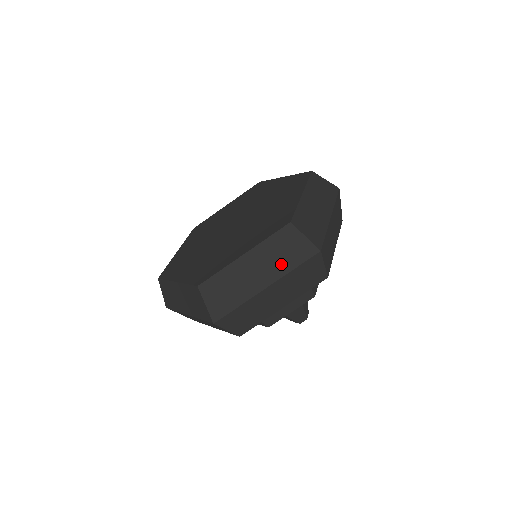
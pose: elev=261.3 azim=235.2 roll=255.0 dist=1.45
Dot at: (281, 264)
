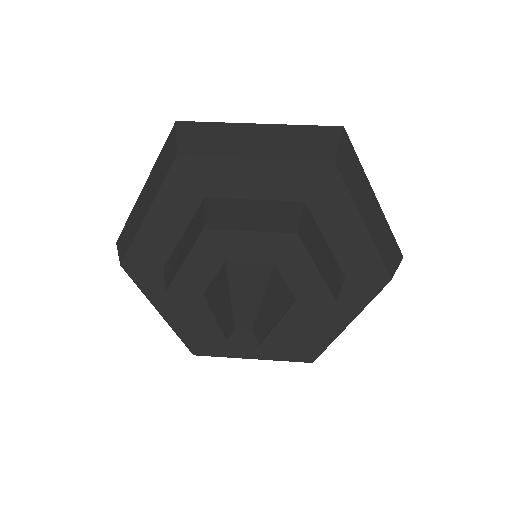
Dot at: occluded
